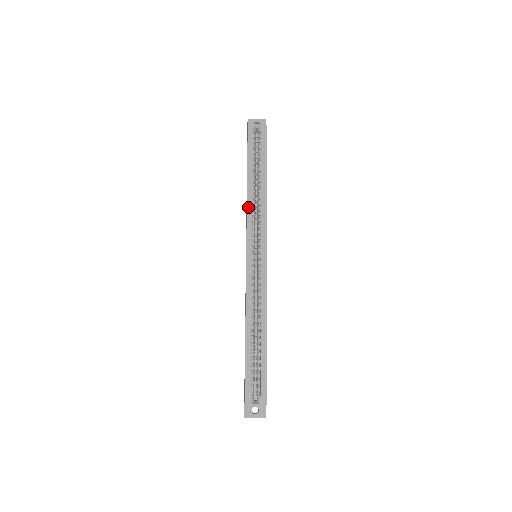
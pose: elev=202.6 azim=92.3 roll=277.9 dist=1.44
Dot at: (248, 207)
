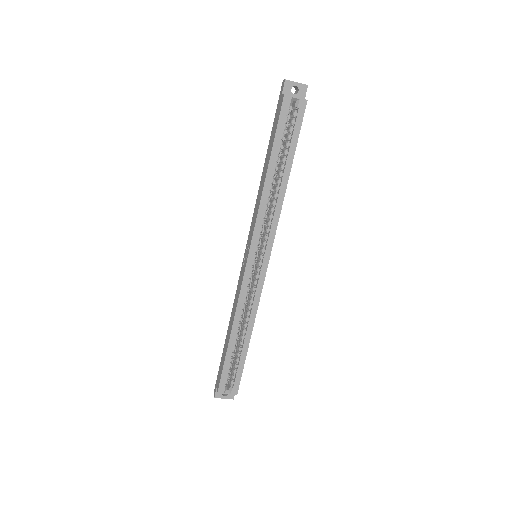
Dot at: (260, 207)
